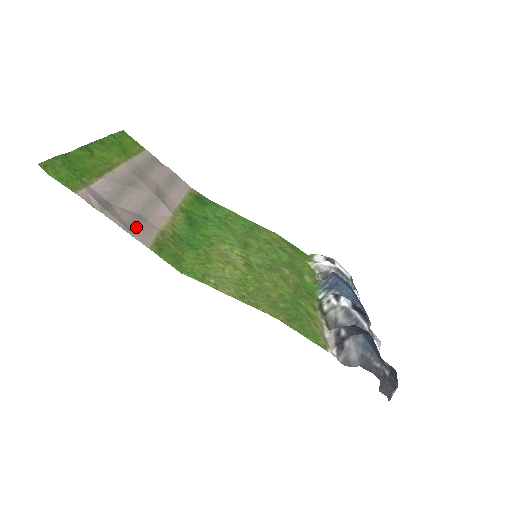
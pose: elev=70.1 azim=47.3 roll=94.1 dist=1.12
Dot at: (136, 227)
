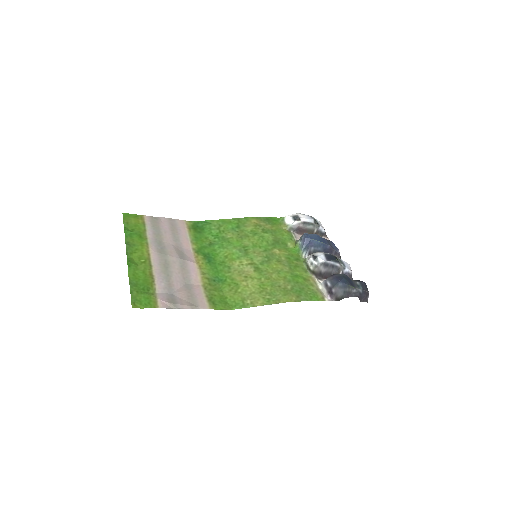
Dot at: (194, 299)
